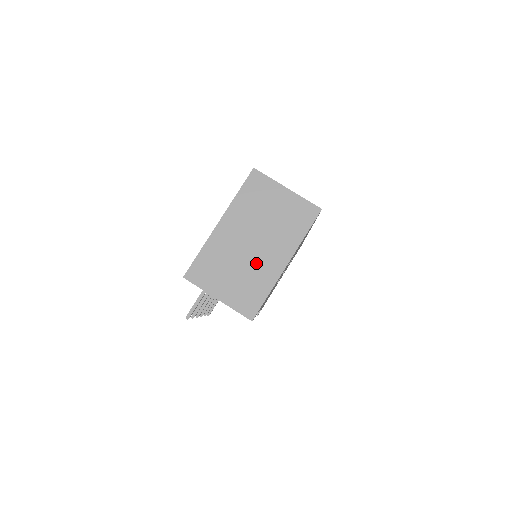
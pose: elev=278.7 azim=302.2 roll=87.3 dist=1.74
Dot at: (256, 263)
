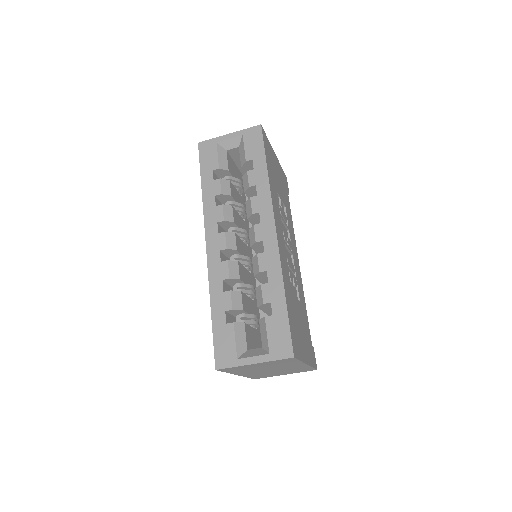
Dot at: occluded
